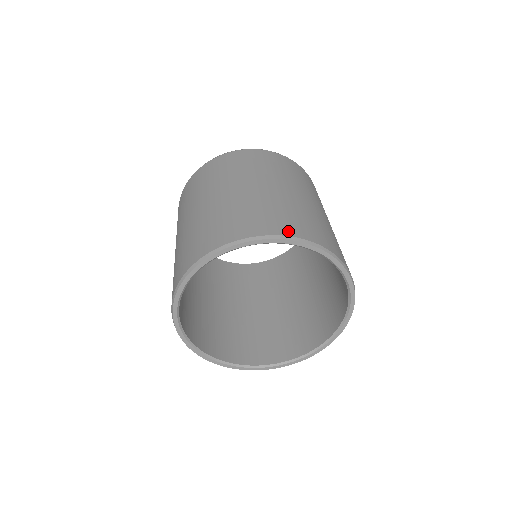
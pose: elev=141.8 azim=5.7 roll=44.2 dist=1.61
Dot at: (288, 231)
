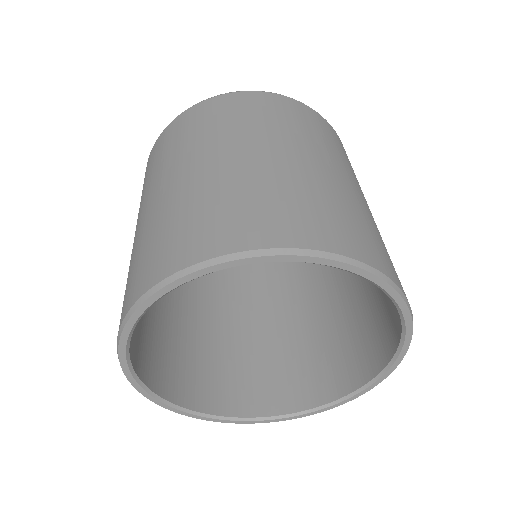
Dot at: (339, 245)
